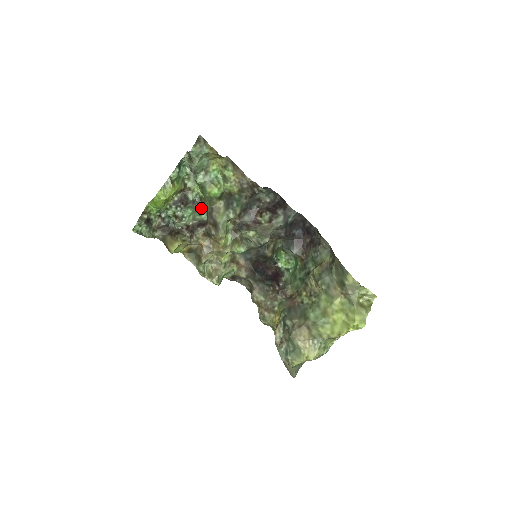
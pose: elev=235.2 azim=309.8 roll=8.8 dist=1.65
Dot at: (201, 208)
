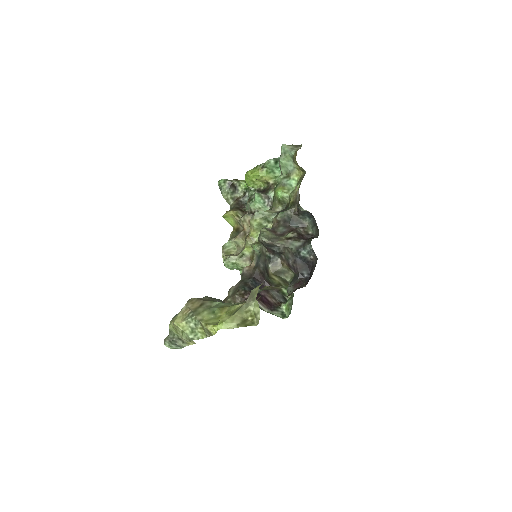
Dot at: occluded
